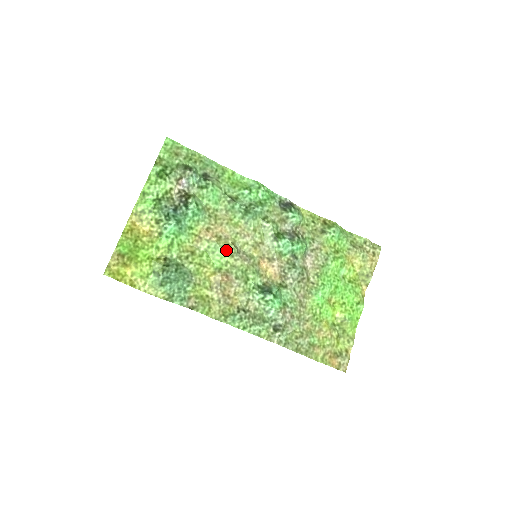
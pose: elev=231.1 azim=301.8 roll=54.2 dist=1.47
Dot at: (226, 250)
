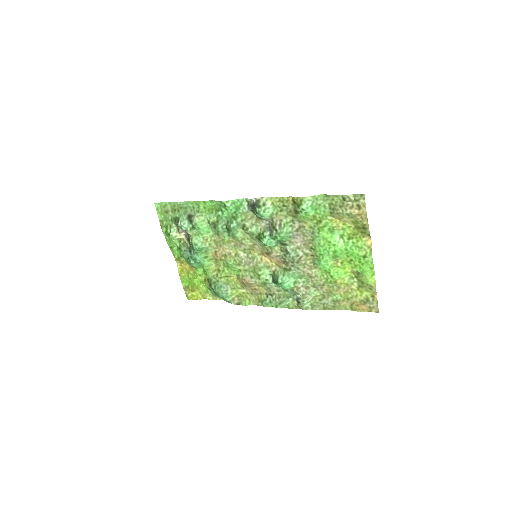
Dot at: (233, 263)
